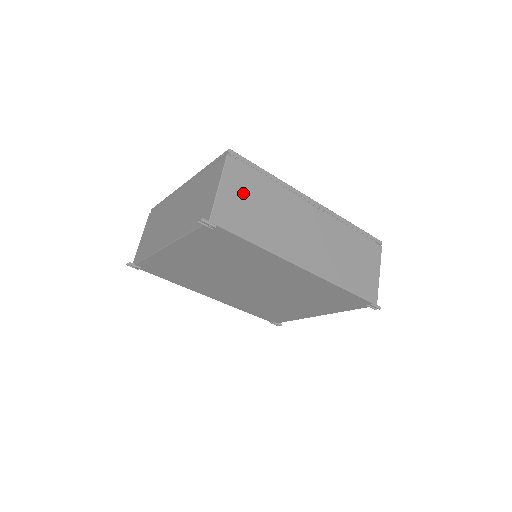
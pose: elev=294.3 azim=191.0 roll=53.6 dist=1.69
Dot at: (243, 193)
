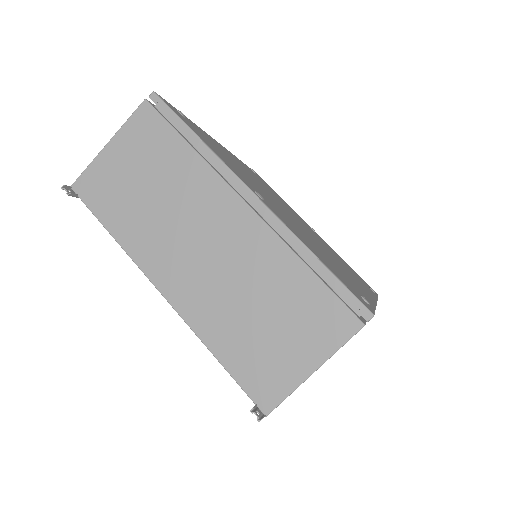
Dot at: occluded
